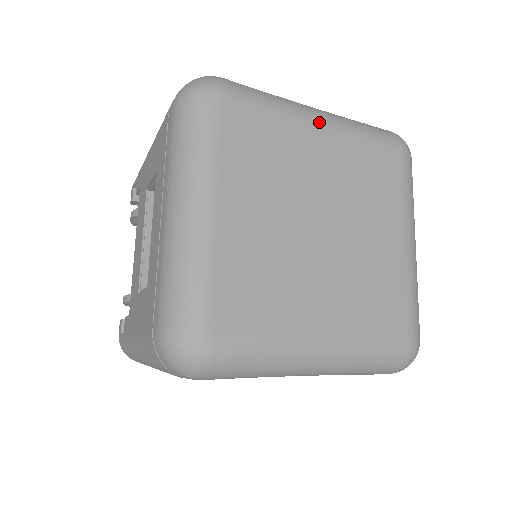
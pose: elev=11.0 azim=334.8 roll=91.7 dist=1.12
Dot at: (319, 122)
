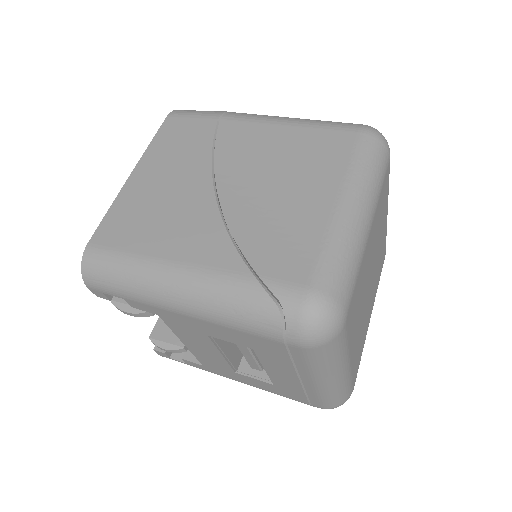
Dot at: (370, 229)
